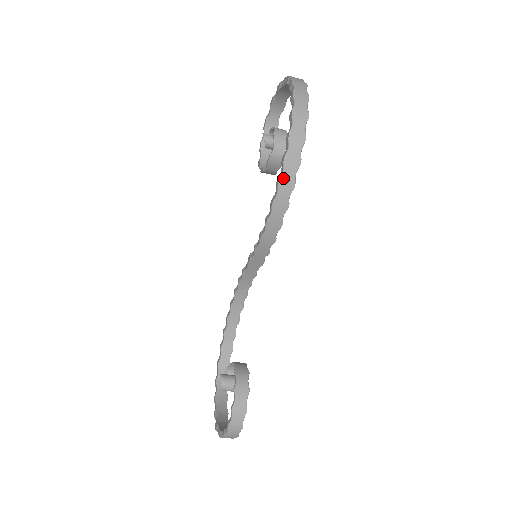
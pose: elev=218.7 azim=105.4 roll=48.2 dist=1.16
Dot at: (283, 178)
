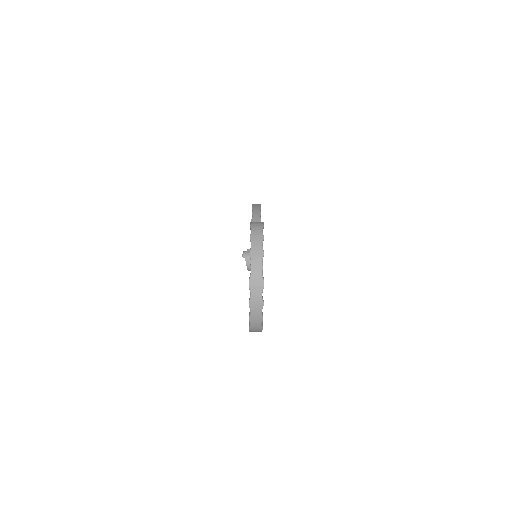
Dot at: (254, 207)
